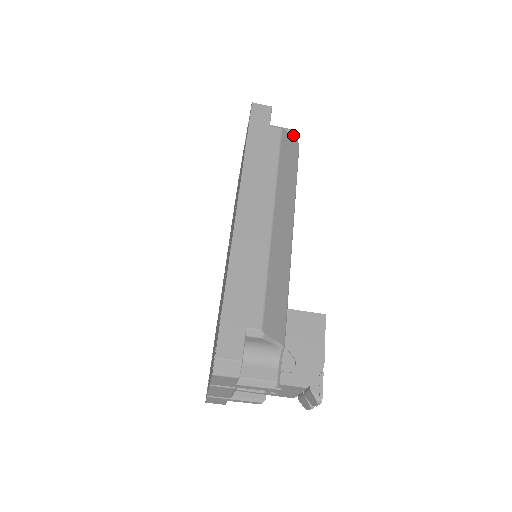
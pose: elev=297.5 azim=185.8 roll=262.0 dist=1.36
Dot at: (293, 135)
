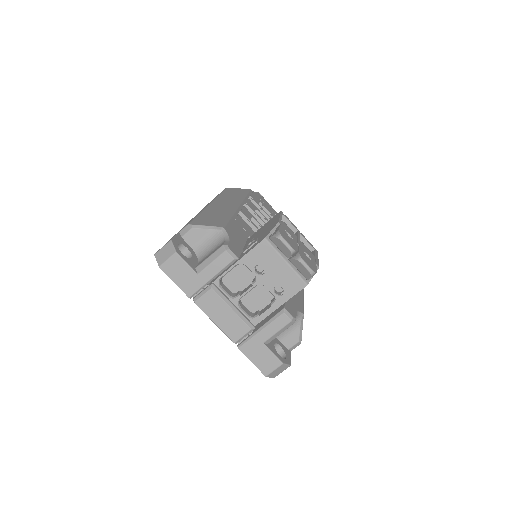
Dot at: occluded
